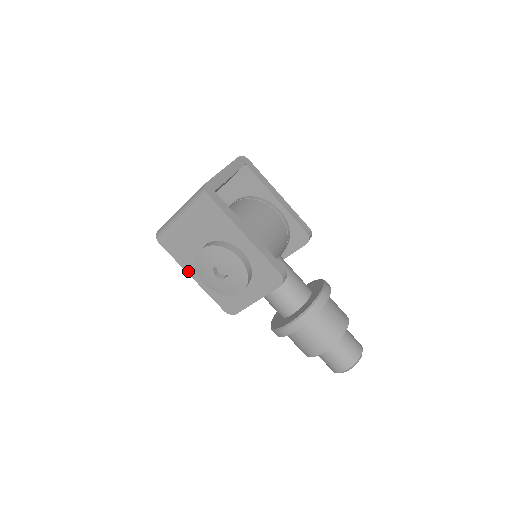
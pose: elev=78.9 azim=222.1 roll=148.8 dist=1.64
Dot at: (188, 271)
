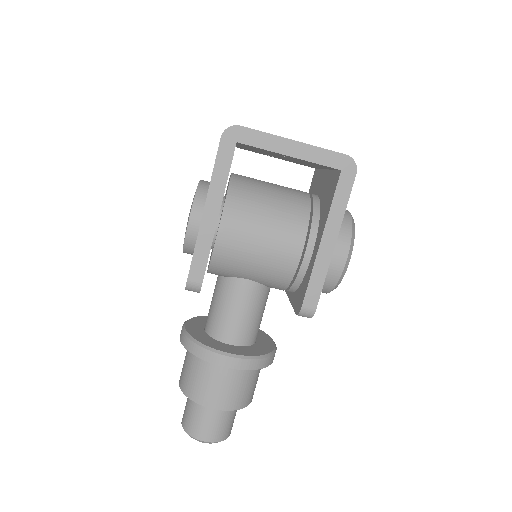
Dot at: occluded
